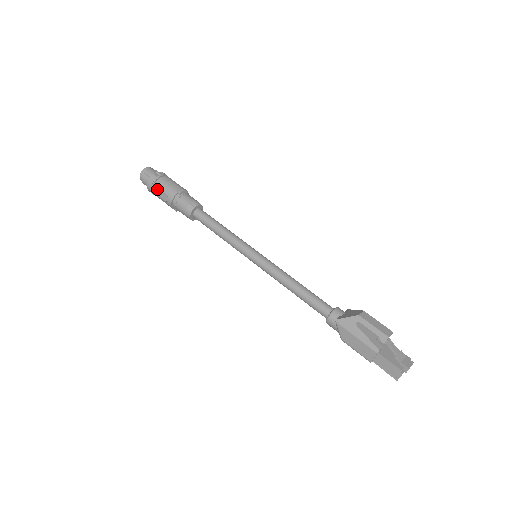
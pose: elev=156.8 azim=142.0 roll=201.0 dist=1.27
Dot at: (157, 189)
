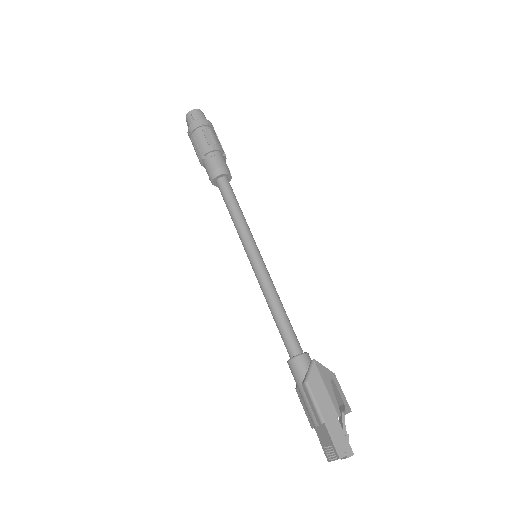
Dot at: (210, 131)
